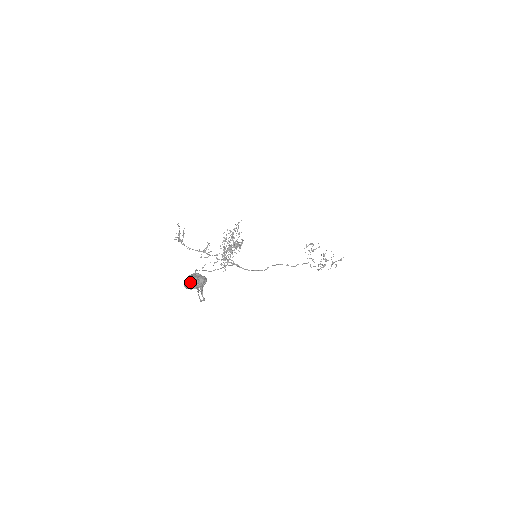
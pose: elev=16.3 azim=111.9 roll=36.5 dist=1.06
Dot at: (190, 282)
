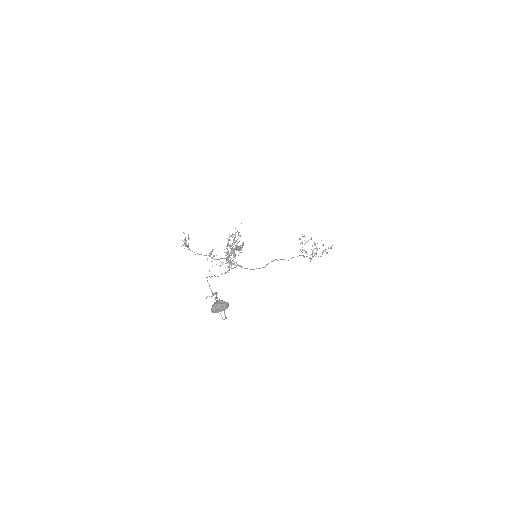
Dot at: (216, 308)
